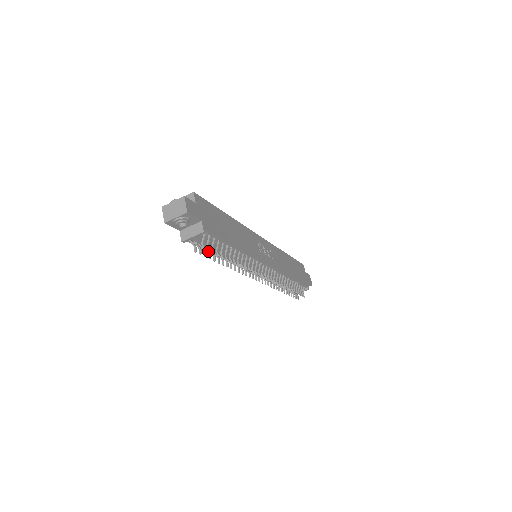
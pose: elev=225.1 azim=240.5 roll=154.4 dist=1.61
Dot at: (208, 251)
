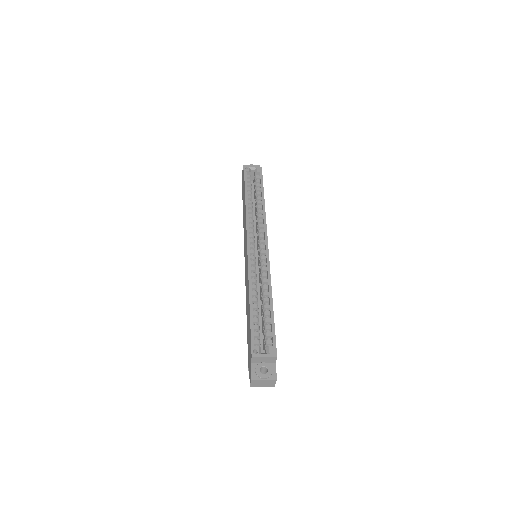
Dot at: occluded
